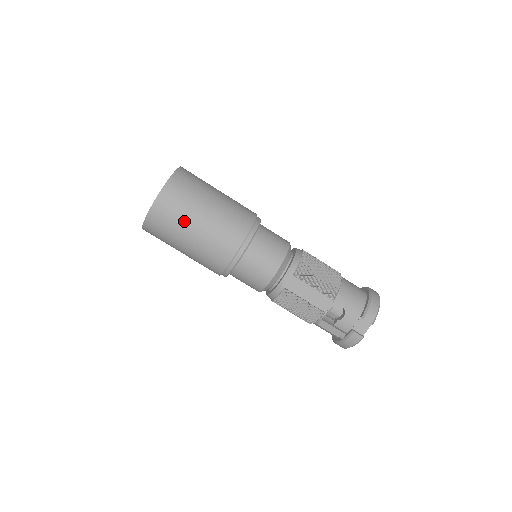
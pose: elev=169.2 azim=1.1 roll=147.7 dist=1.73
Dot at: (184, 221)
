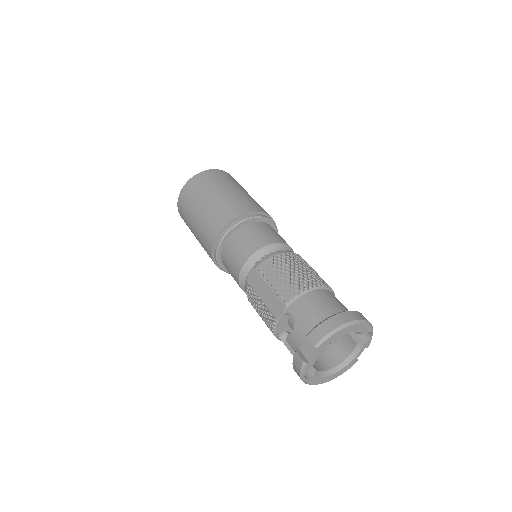
Dot at: (192, 208)
